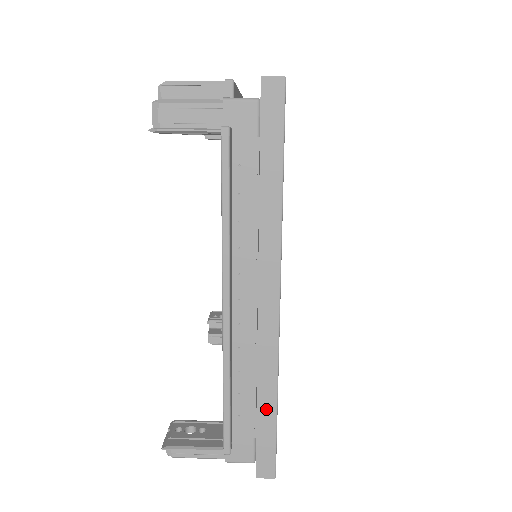
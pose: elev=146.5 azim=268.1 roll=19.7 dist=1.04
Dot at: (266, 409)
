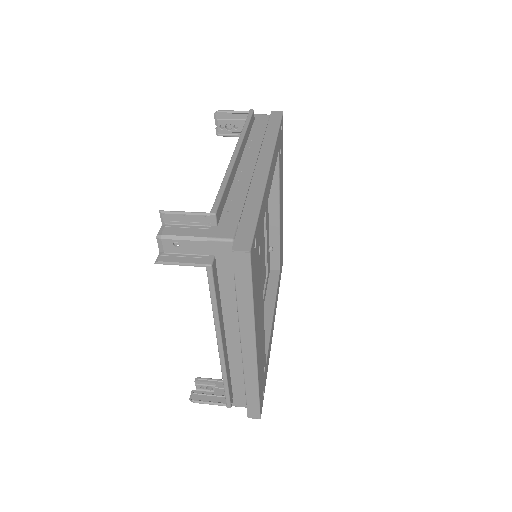
Dot at: (251, 209)
